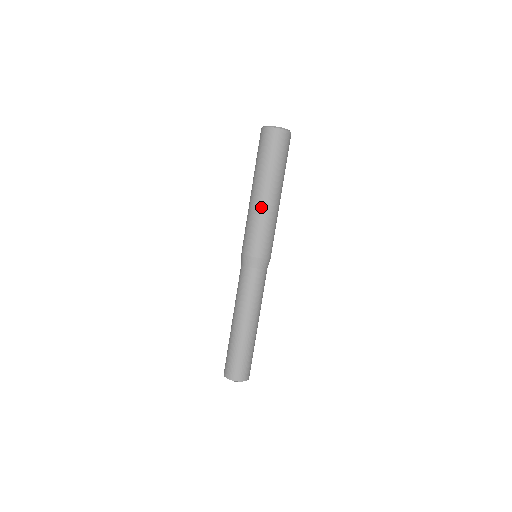
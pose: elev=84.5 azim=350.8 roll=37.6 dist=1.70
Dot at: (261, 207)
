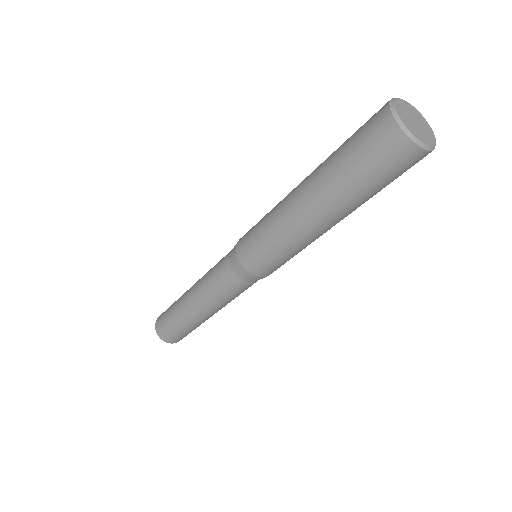
Dot at: occluded
